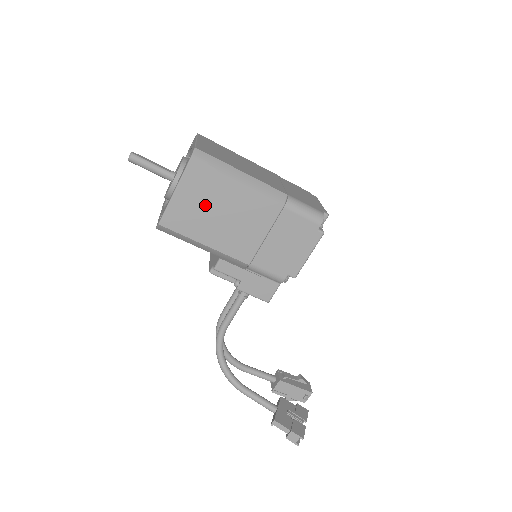
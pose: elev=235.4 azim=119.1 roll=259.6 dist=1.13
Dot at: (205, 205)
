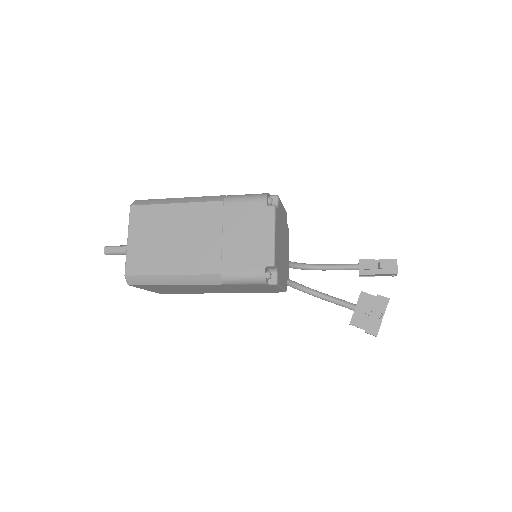
Dot at: (171, 289)
